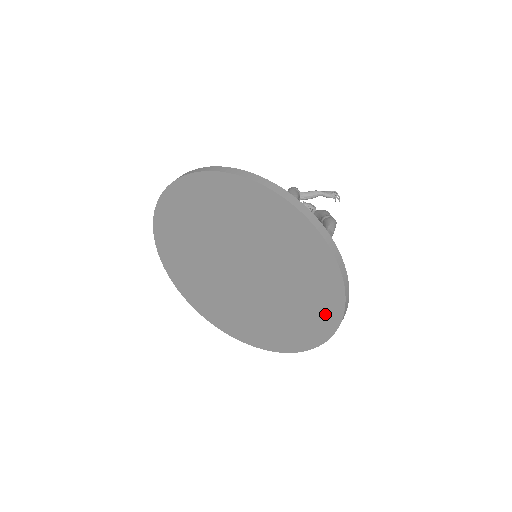
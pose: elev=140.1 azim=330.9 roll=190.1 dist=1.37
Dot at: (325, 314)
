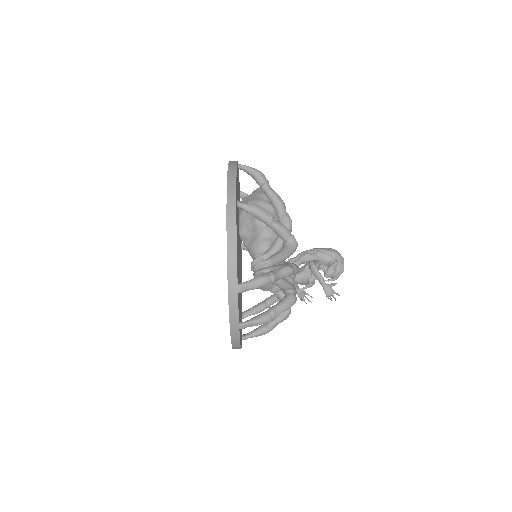
Dot at: occluded
